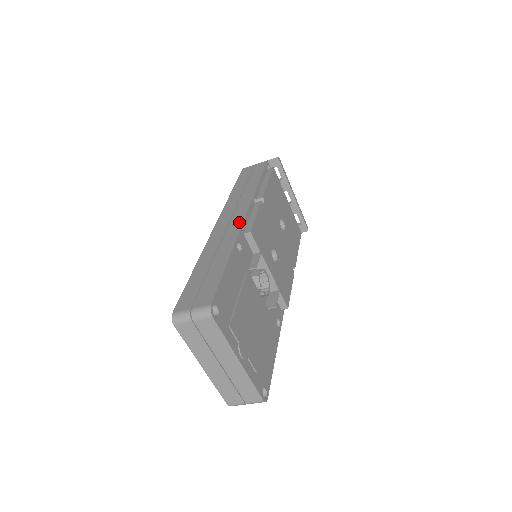
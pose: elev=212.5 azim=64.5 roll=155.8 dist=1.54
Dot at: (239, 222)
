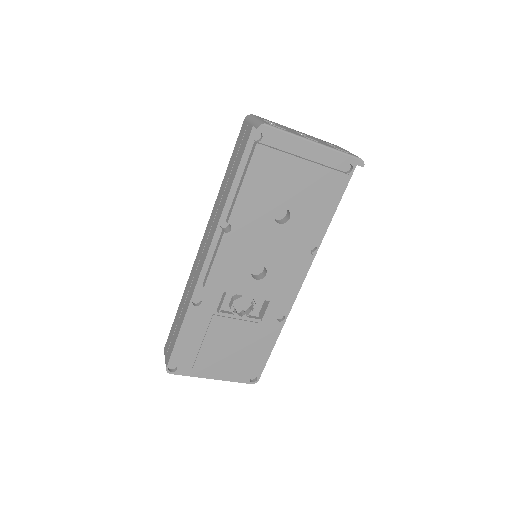
Dot at: (200, 269)
